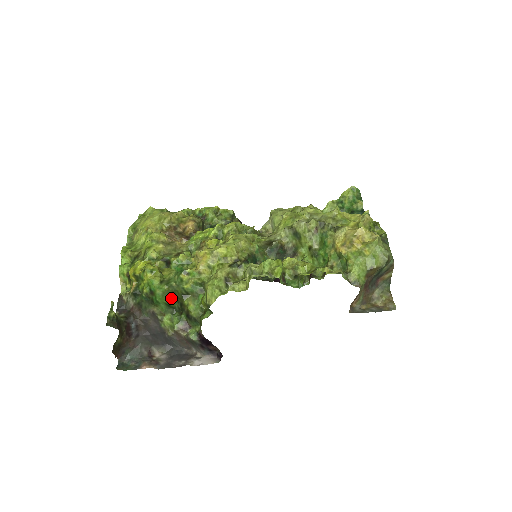
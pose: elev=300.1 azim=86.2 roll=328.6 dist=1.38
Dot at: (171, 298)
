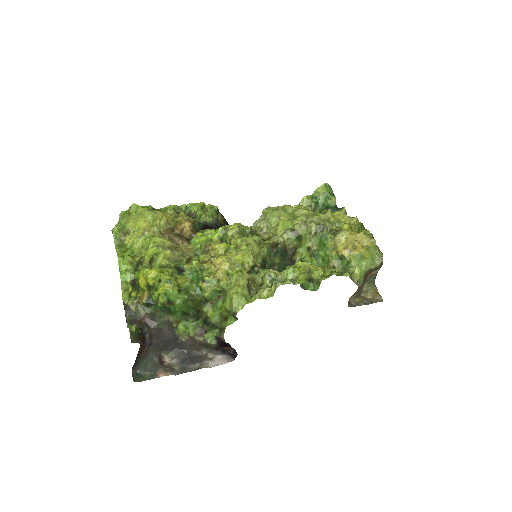
Dot at: (189, 306)
